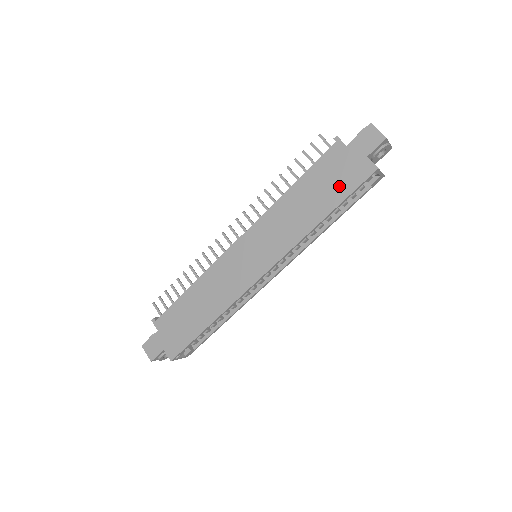
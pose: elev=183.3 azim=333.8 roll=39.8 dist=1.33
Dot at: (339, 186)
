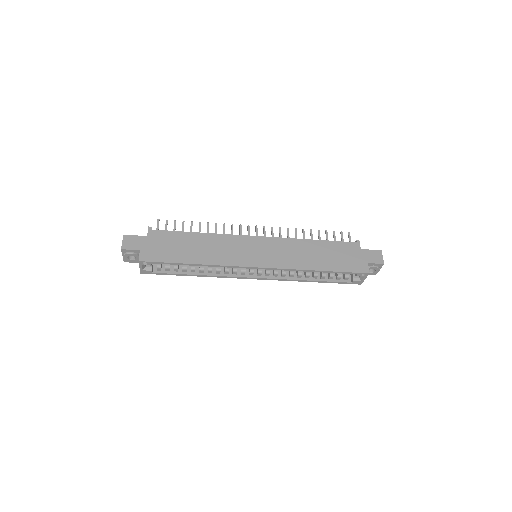
Dot at: (342, 263)
